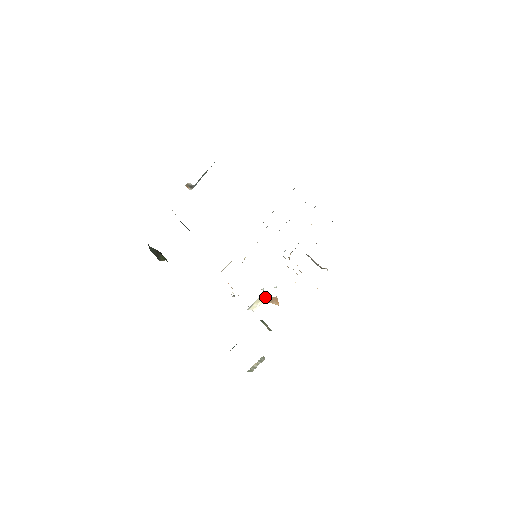
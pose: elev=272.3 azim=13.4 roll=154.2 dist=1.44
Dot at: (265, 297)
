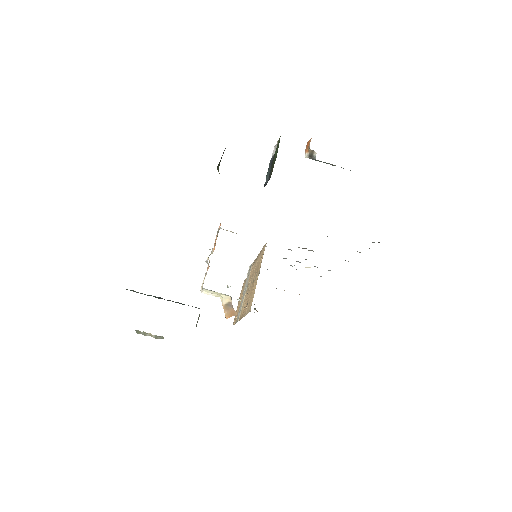
Dot at: (227, 299)
